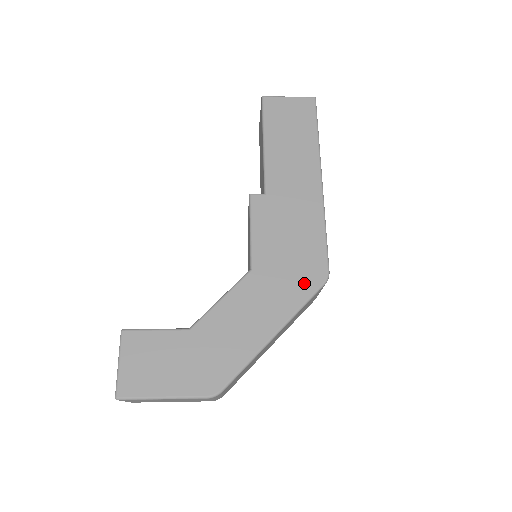
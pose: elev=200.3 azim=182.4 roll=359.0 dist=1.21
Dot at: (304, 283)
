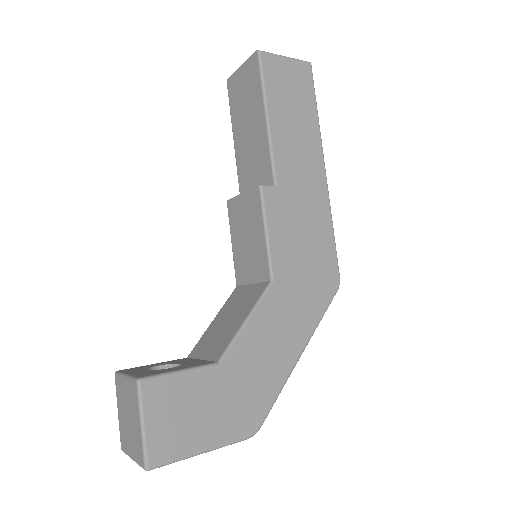
Dot at: (321, 292)
